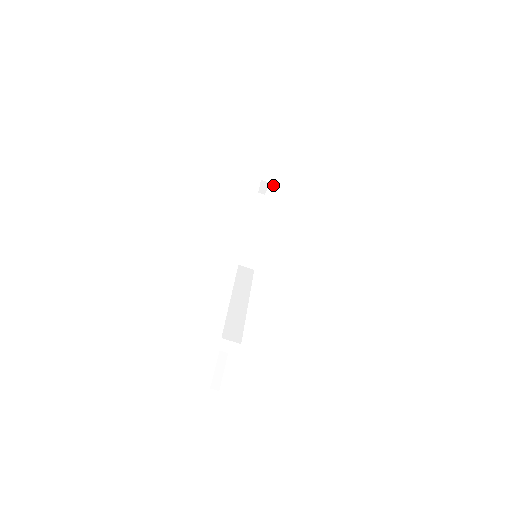
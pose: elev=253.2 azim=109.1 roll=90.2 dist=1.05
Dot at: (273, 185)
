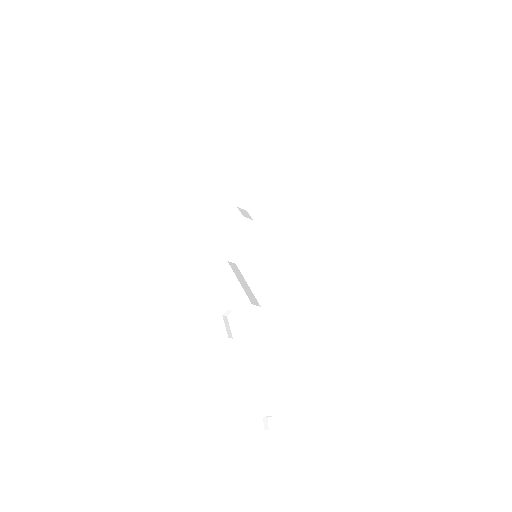
Dot at: (262, 214)
